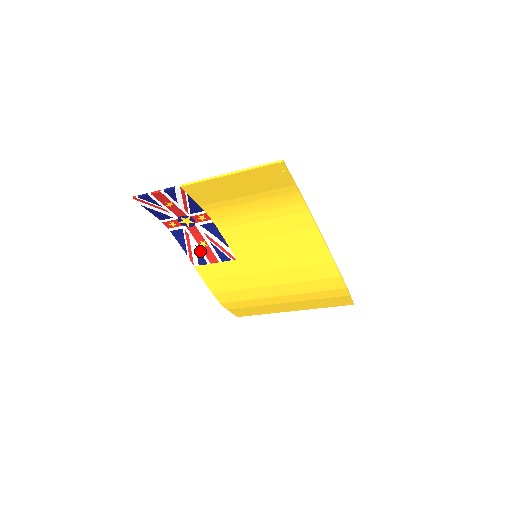
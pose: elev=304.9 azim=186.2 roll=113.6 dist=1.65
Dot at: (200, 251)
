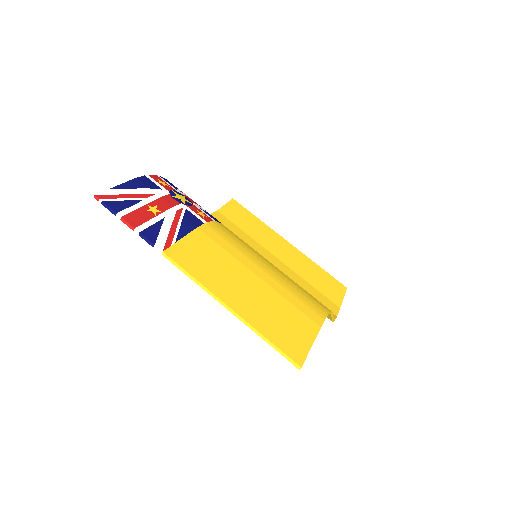
Dot at: occluded
